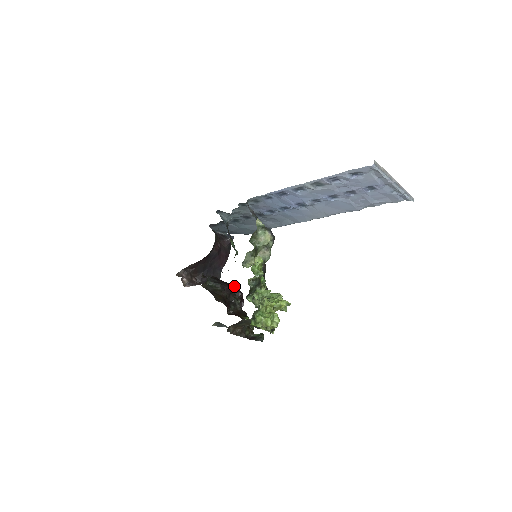
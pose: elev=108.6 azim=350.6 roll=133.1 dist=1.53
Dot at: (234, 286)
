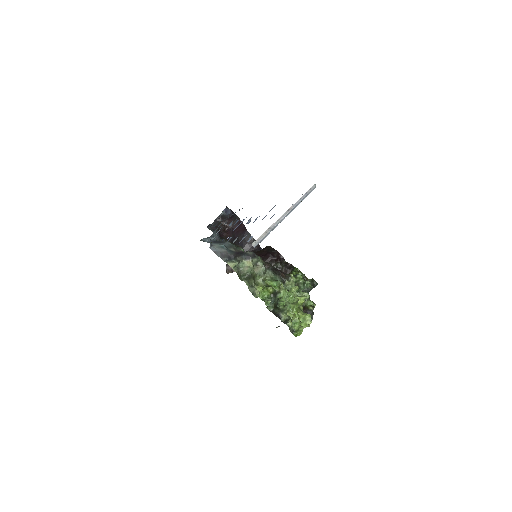
Dot at: (266, 256)
